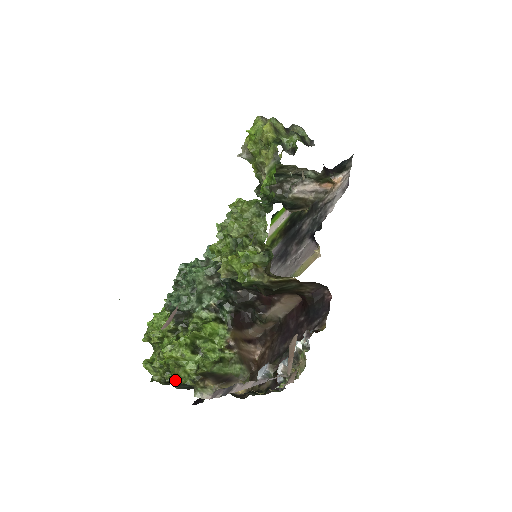
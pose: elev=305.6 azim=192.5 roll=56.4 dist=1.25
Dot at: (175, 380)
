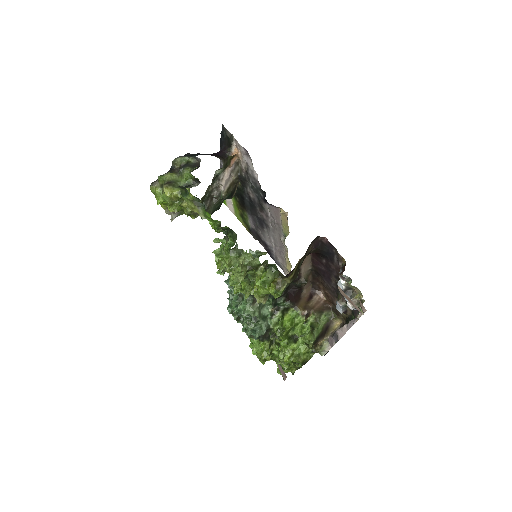
Dot at: (305, 363)
